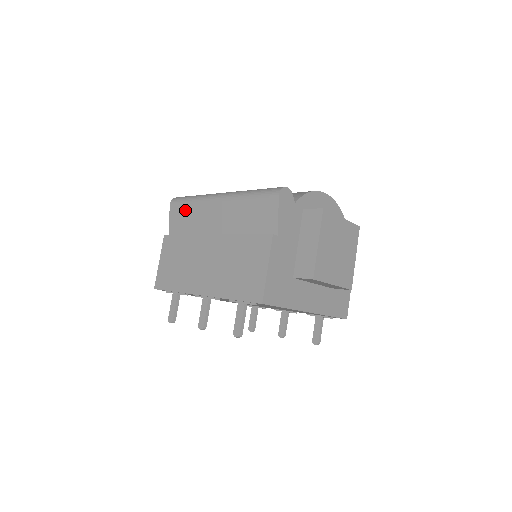
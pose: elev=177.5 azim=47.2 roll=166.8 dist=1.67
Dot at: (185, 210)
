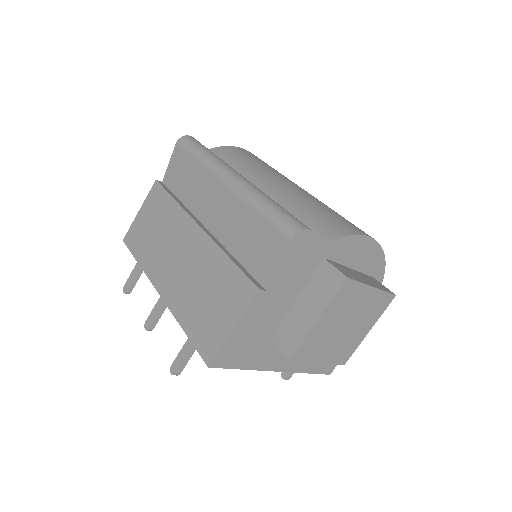
Dot at: (187, 165)
